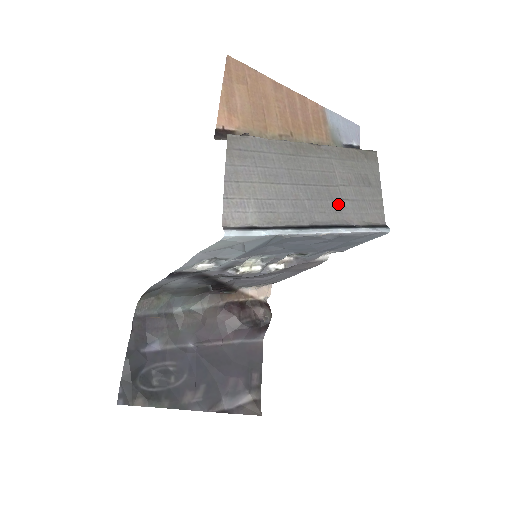
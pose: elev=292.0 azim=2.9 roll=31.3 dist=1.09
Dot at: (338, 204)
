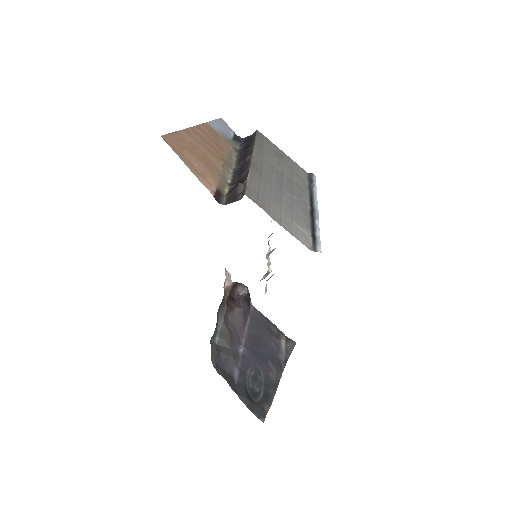
Dot at: (295, 183)
